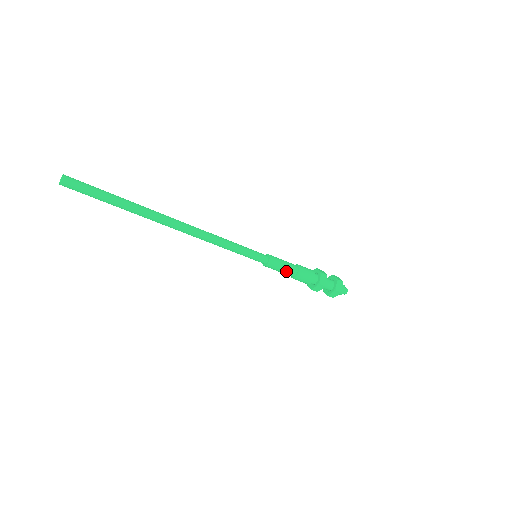
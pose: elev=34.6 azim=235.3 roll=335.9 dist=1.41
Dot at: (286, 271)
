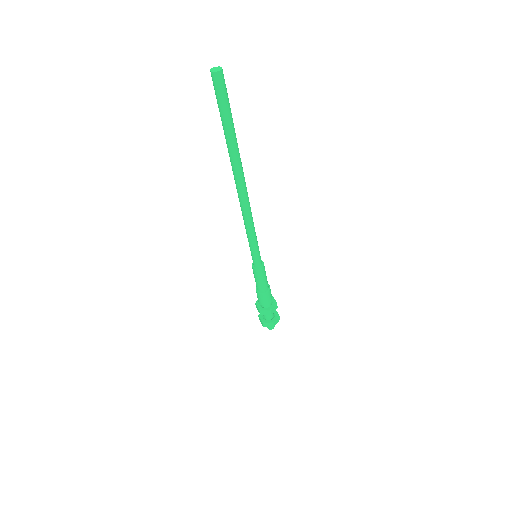
Dot at: (262, 284)
